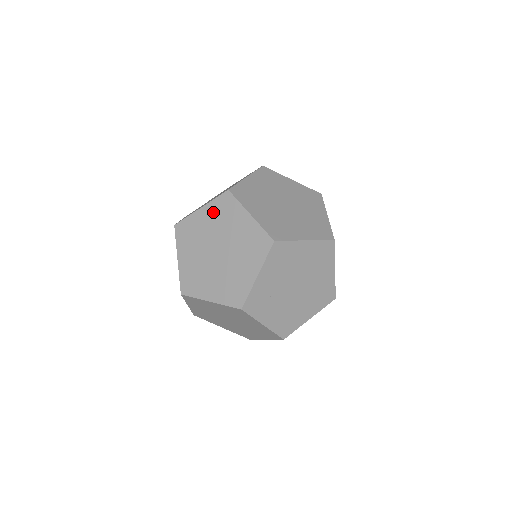
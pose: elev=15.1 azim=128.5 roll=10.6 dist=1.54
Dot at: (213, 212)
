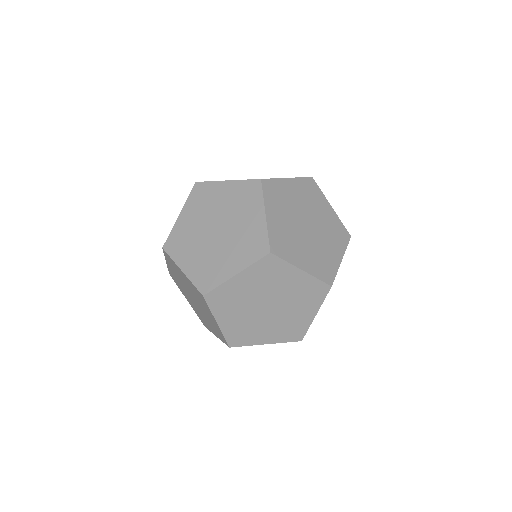
Dot at: (235, 191)
